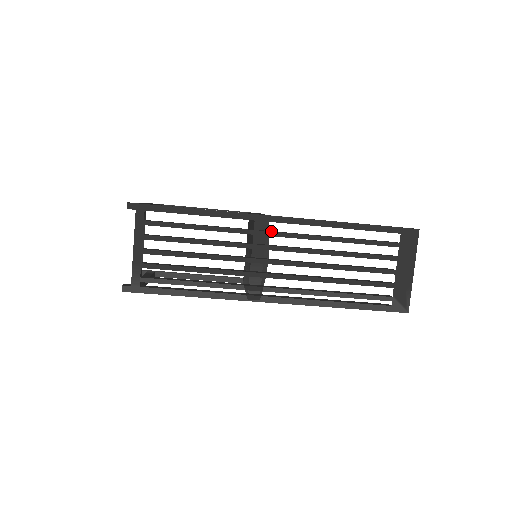
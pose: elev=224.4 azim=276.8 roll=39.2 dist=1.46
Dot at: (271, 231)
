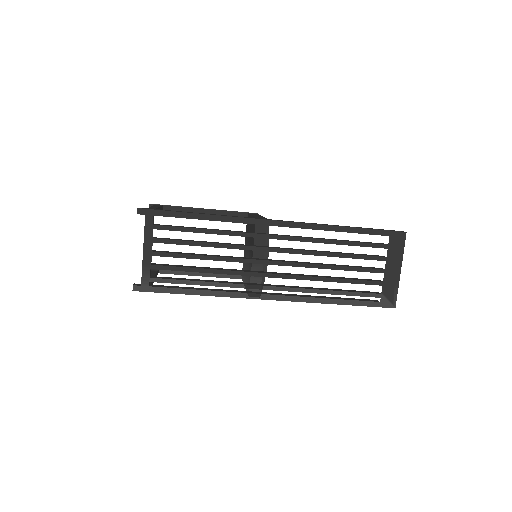
Dot at: (271, 234)
